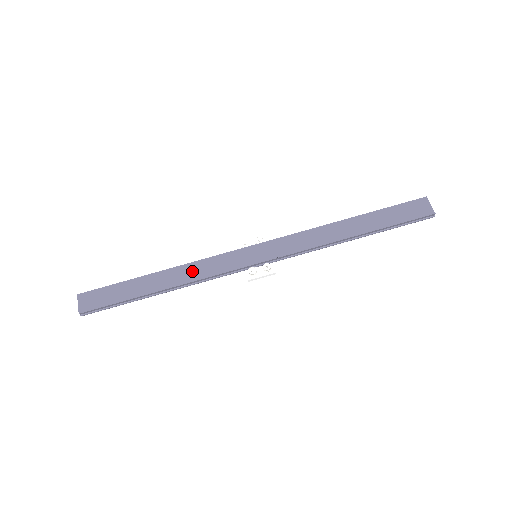
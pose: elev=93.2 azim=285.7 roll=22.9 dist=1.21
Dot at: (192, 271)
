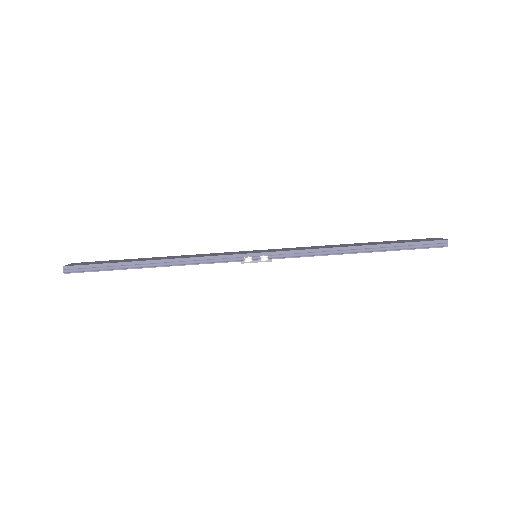
Dot at: (189, 256)
